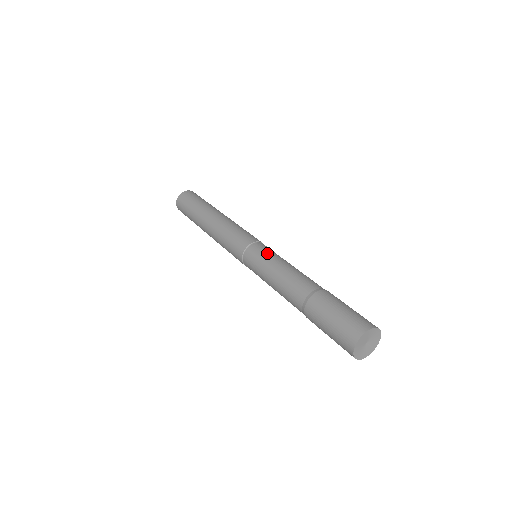
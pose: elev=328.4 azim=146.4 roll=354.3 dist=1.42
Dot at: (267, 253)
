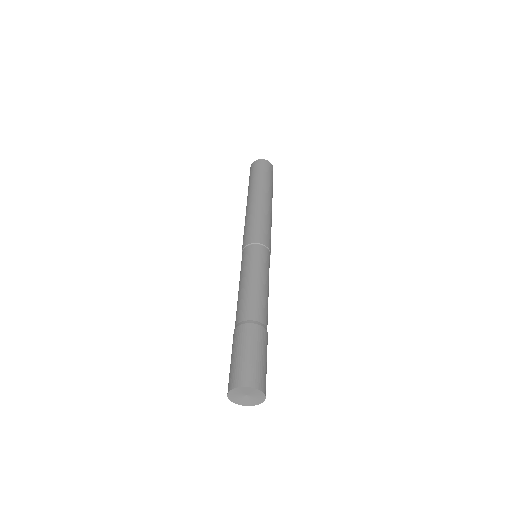
Dot at: (259, 261)
